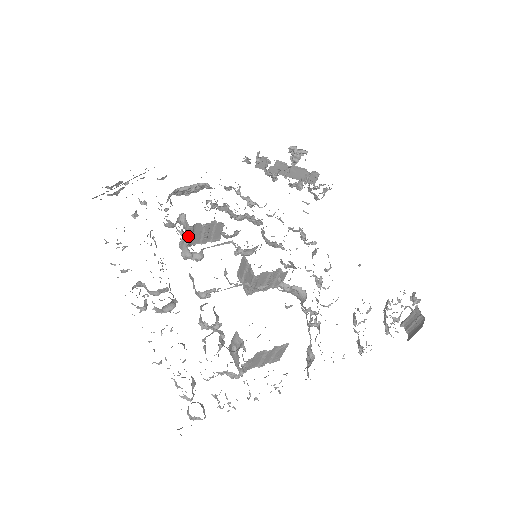
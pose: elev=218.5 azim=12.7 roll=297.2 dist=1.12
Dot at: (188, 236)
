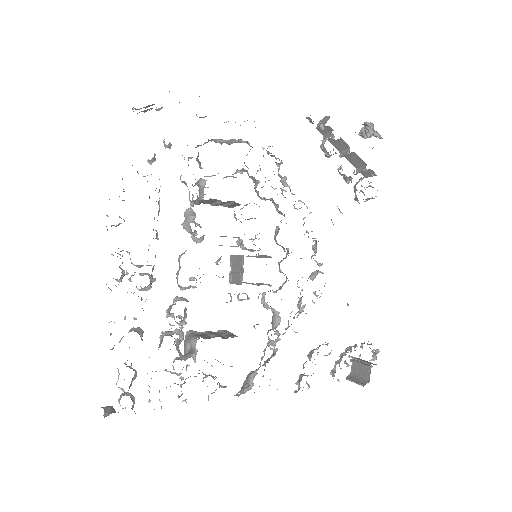
Dot at: (200, 201)
